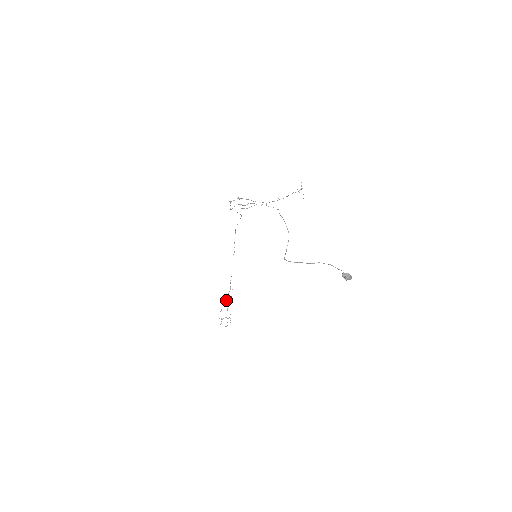
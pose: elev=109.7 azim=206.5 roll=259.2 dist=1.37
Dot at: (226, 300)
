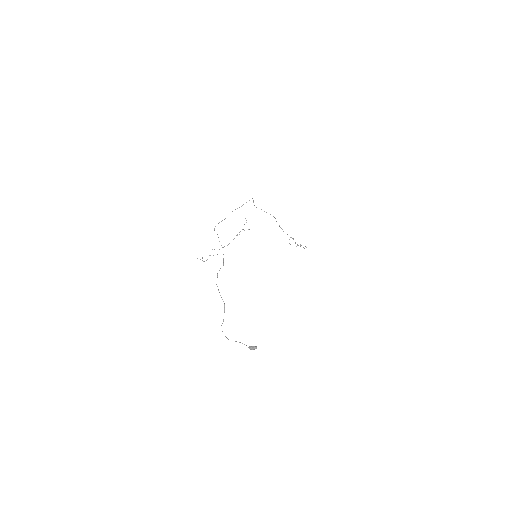
Dot at: (289, 239)
